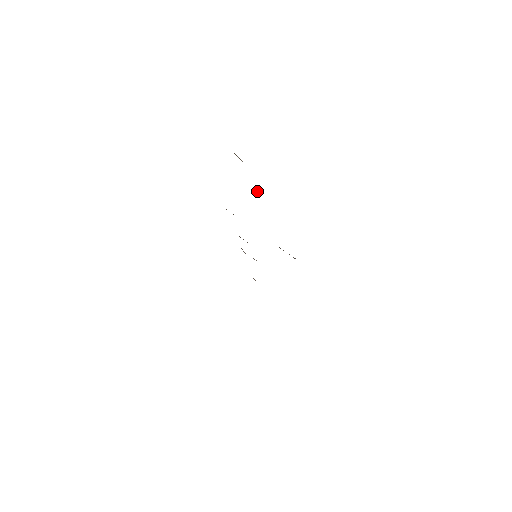
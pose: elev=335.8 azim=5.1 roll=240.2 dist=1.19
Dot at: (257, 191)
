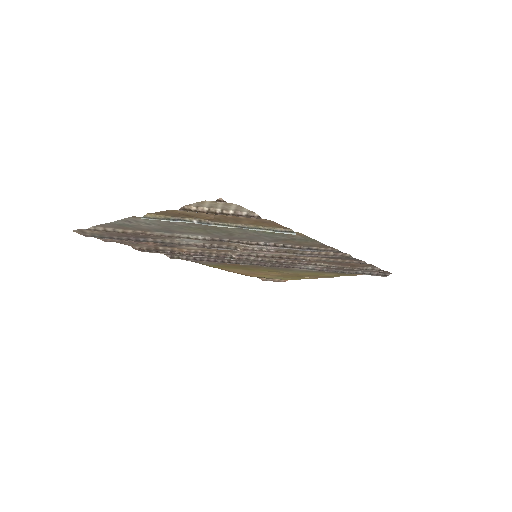
Dot at: (304, 277)
